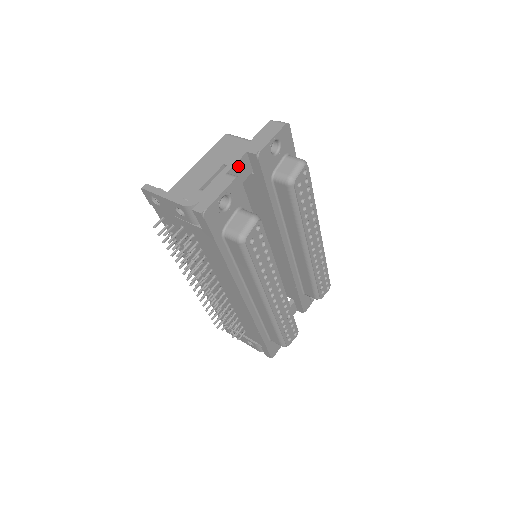
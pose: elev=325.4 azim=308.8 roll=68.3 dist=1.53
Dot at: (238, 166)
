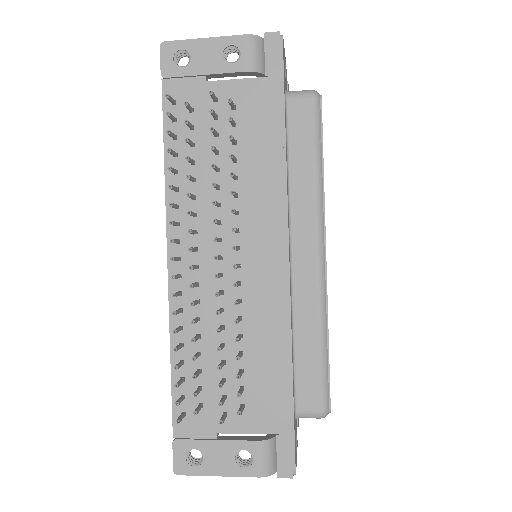
Dot at: occluded
